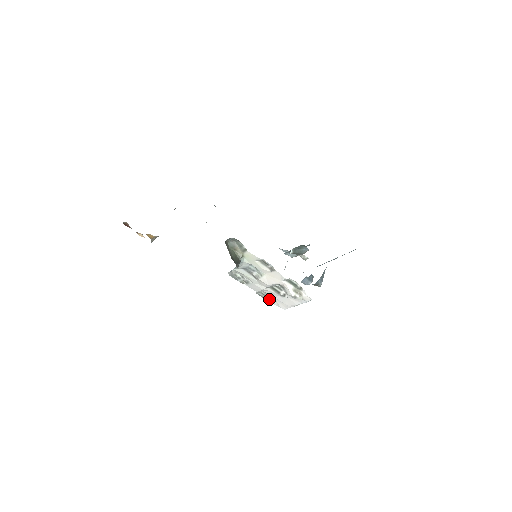
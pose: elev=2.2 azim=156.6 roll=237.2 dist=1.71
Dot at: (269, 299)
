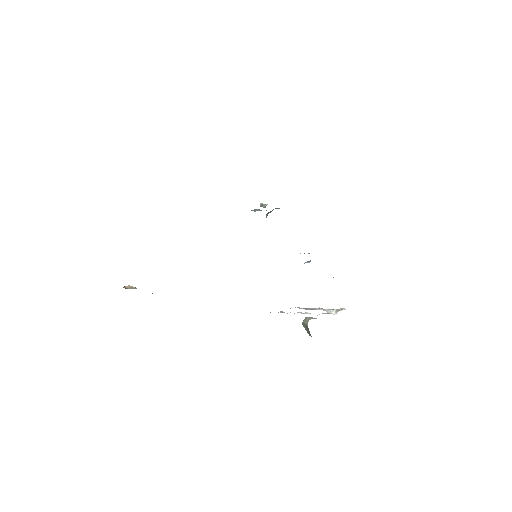
Dot at: occluded
